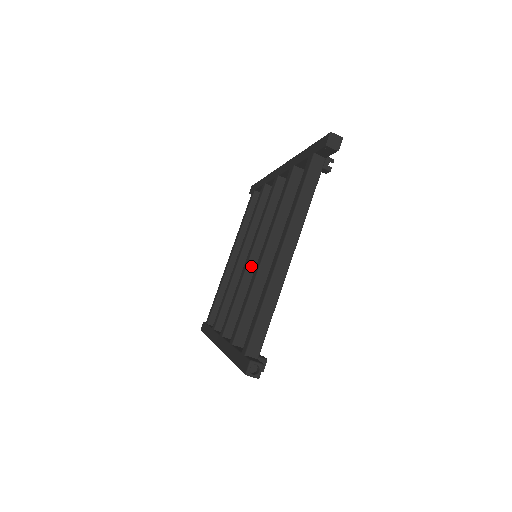
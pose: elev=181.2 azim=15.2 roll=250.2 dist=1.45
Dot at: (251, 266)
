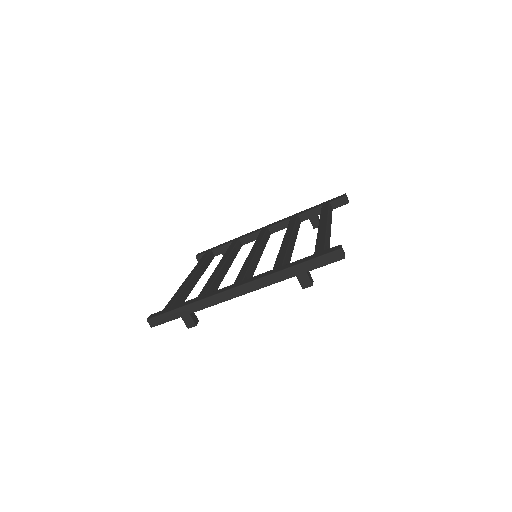
Dot at: (257, 257)
